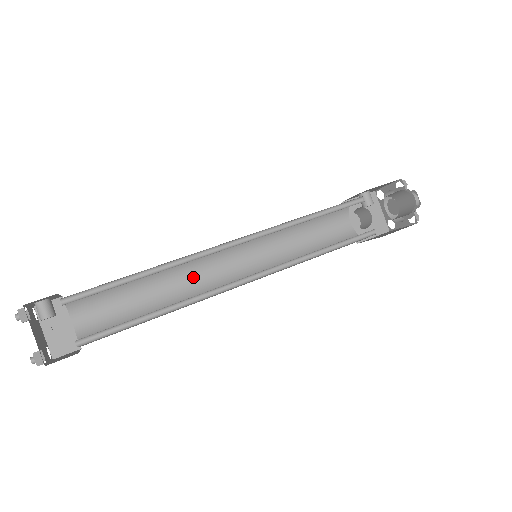
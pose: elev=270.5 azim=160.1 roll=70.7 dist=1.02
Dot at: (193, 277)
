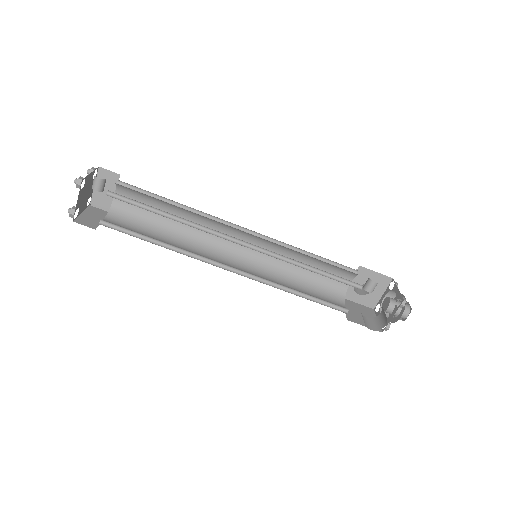
Dot at: occluded
